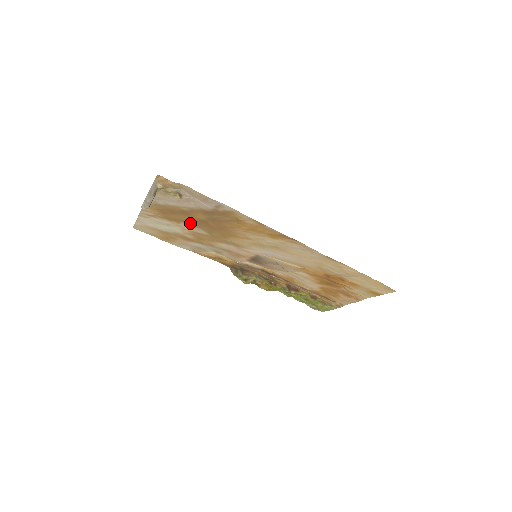
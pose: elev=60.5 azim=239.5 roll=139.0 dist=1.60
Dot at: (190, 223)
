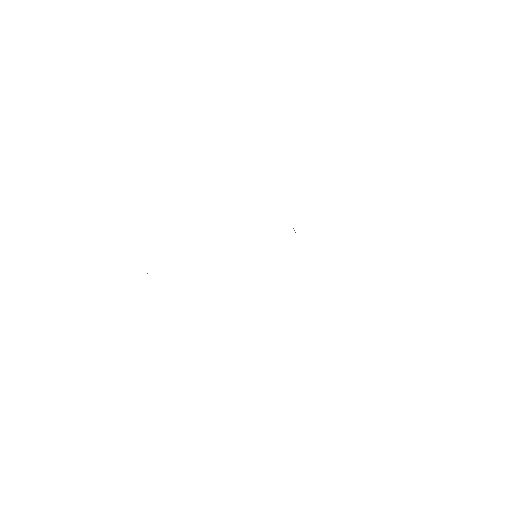
Dot at: occluded
